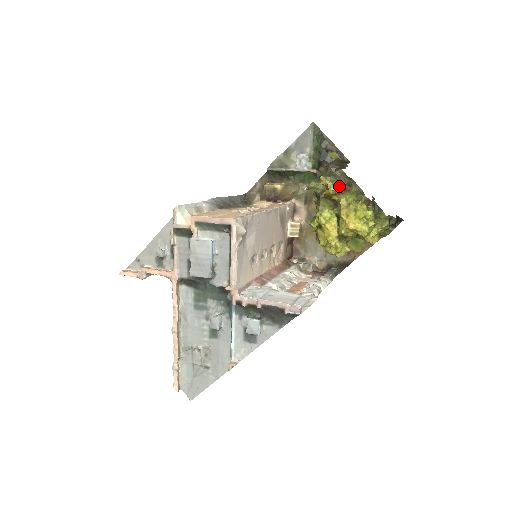
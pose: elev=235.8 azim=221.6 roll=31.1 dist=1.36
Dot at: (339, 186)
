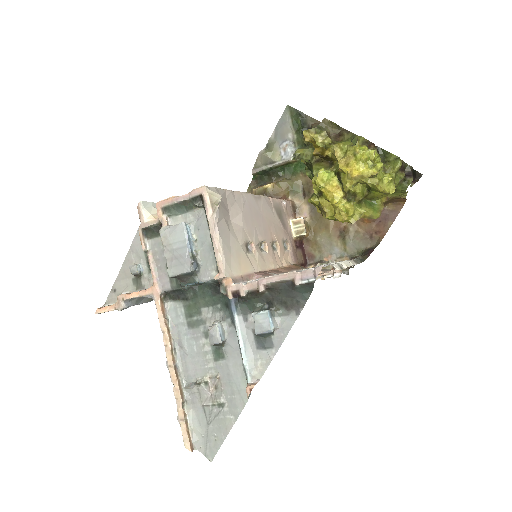
Dot at: (328, 137)
